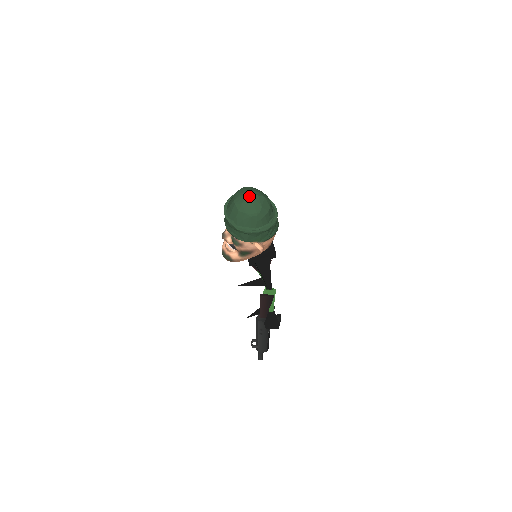
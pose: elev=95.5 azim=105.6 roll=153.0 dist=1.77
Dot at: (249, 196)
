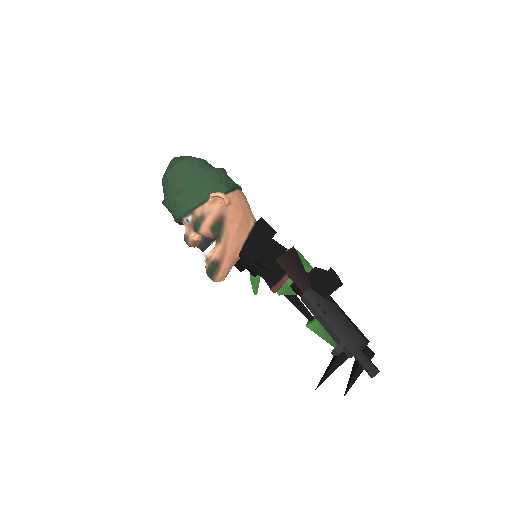
Dot at: (171, 160)
